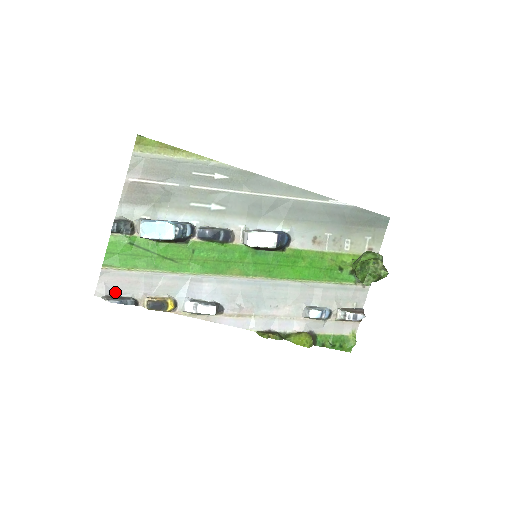
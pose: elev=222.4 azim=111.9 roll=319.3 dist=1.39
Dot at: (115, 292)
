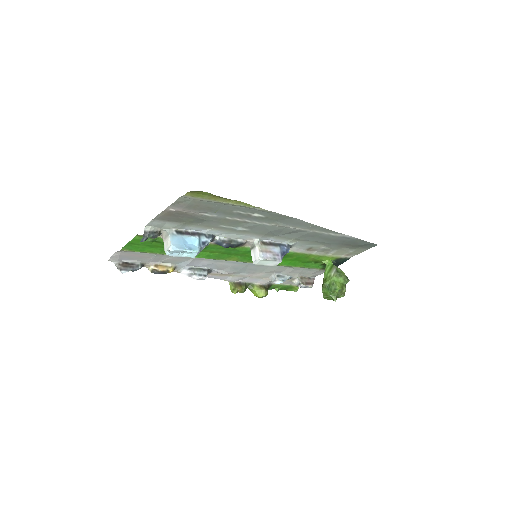
Dot at: (127, 259)
